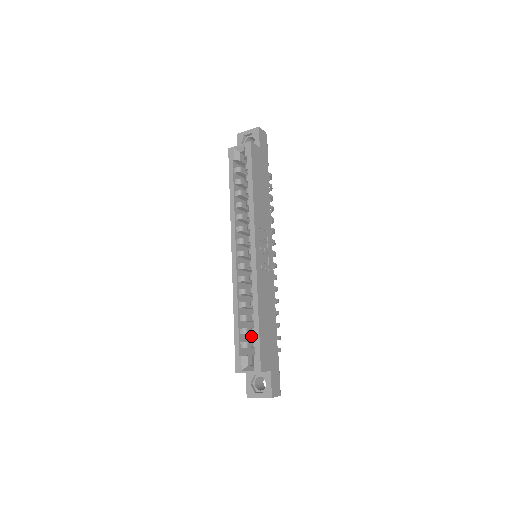
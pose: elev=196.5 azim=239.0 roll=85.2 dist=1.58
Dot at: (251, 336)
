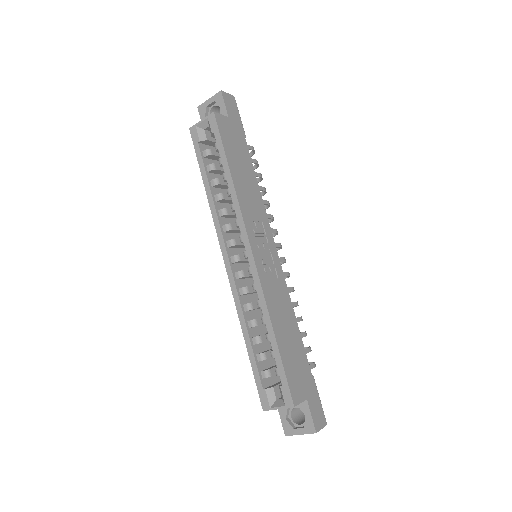
Dot at: (273, 358)
